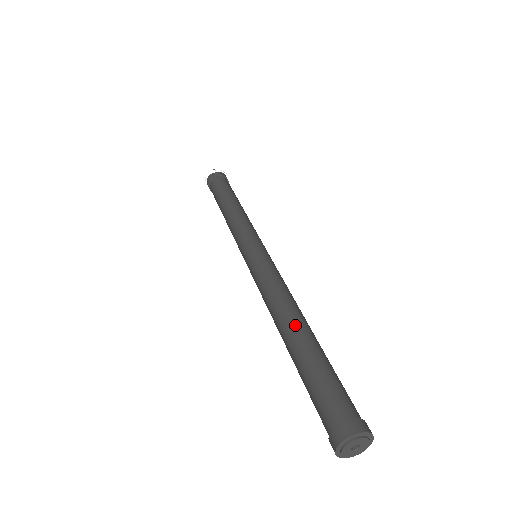
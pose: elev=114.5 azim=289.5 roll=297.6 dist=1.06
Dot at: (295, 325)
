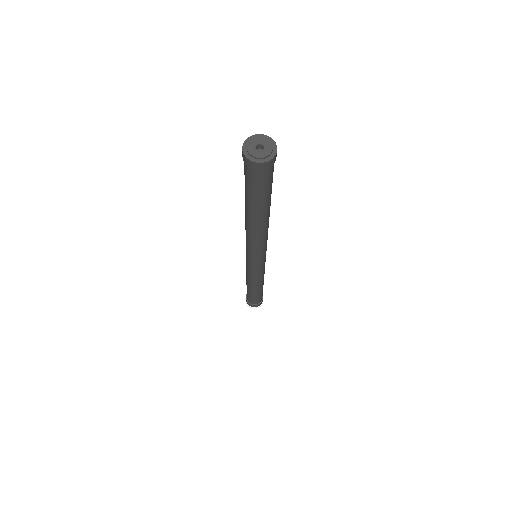
Dot at: occluded
